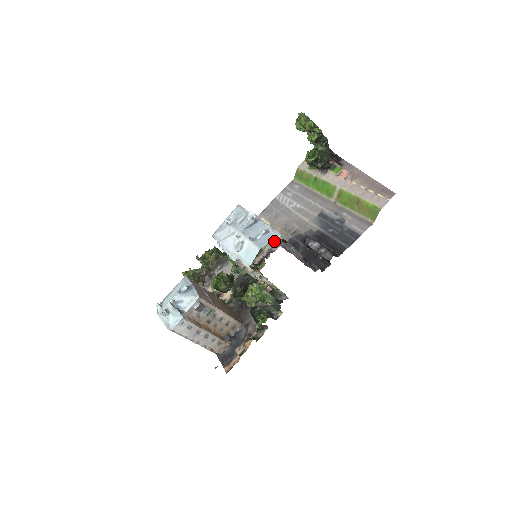
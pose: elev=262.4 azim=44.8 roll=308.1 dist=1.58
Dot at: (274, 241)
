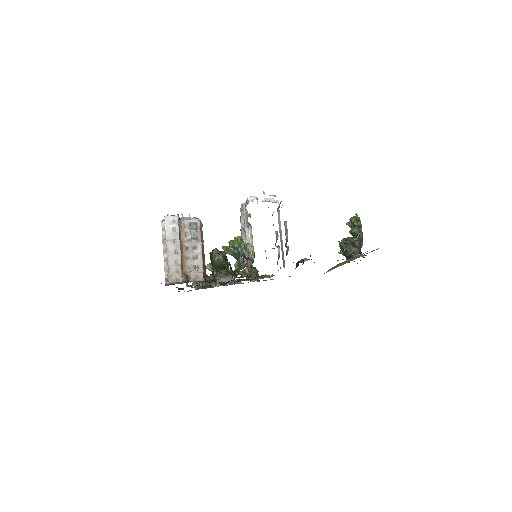
Dot at: occluded
